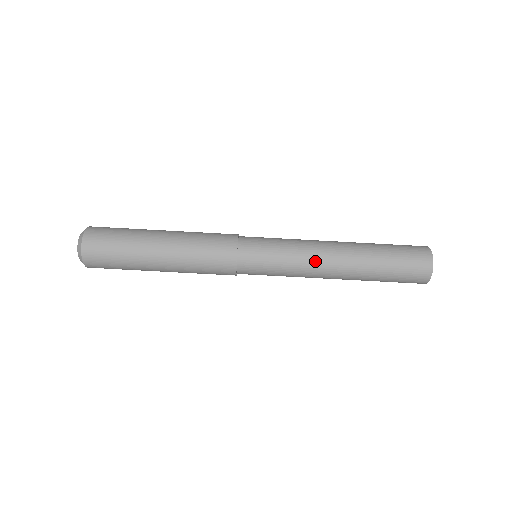
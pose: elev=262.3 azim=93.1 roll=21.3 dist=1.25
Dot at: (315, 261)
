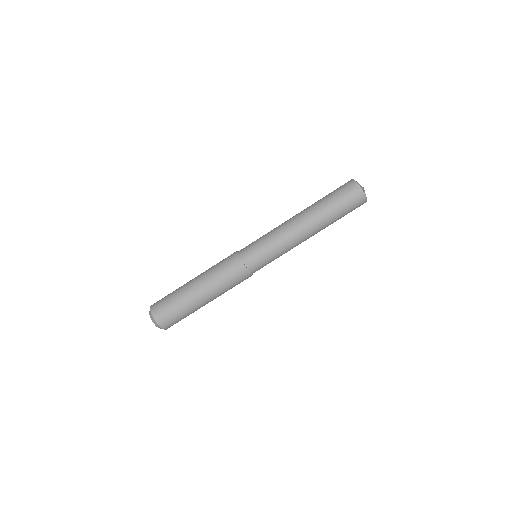
Dot at: (296, 245)
